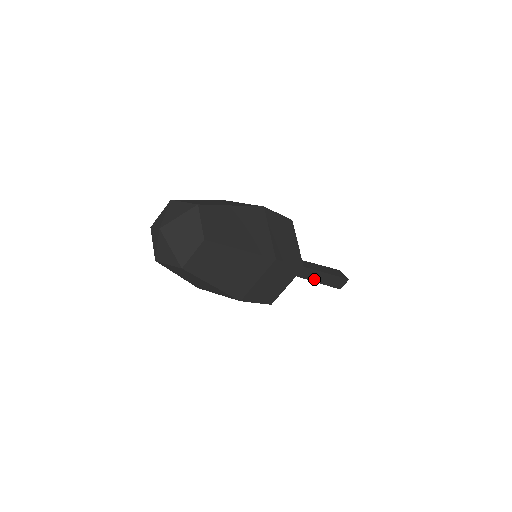
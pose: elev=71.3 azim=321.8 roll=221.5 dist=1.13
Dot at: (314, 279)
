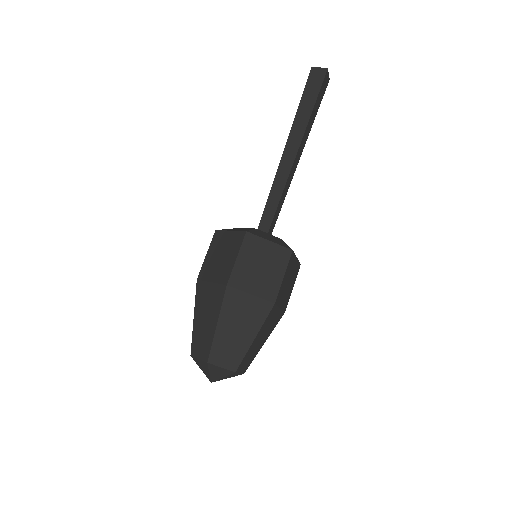
Dot at: (303, 147)
